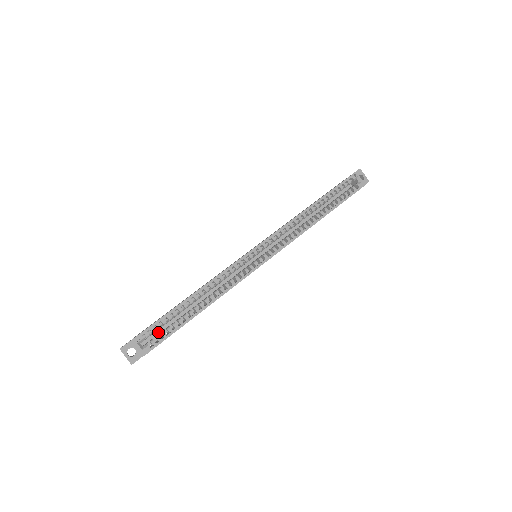
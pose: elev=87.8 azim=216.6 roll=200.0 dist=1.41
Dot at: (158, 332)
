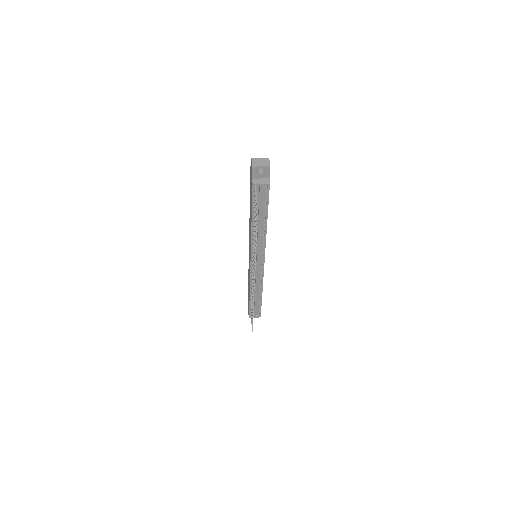
Dot at: occluded
